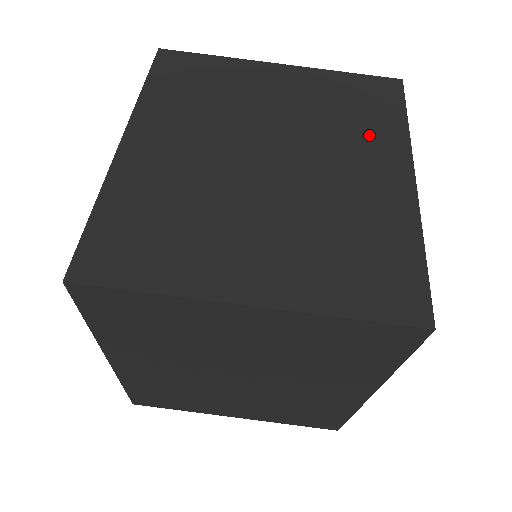
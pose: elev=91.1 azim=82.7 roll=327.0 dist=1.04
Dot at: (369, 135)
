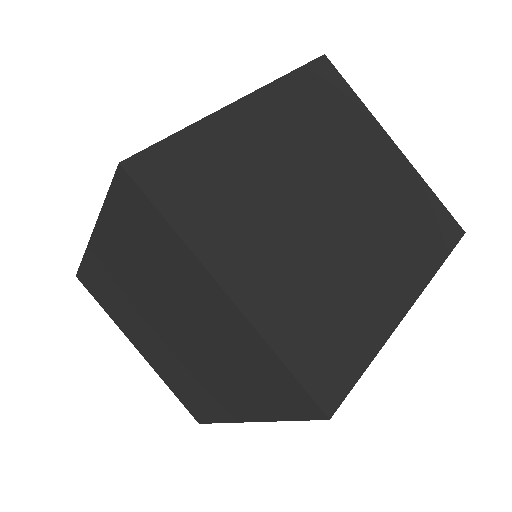
Dot at: (408, 251)
